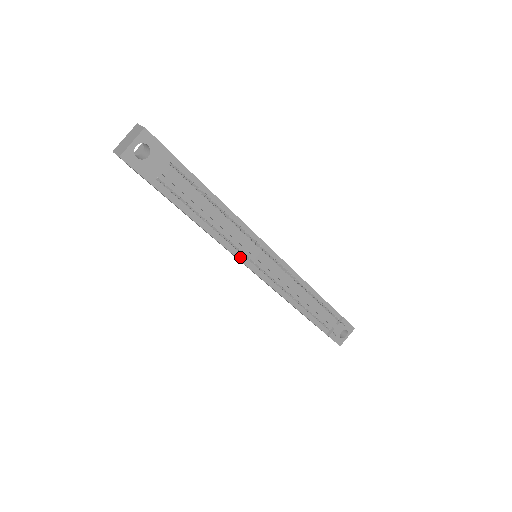
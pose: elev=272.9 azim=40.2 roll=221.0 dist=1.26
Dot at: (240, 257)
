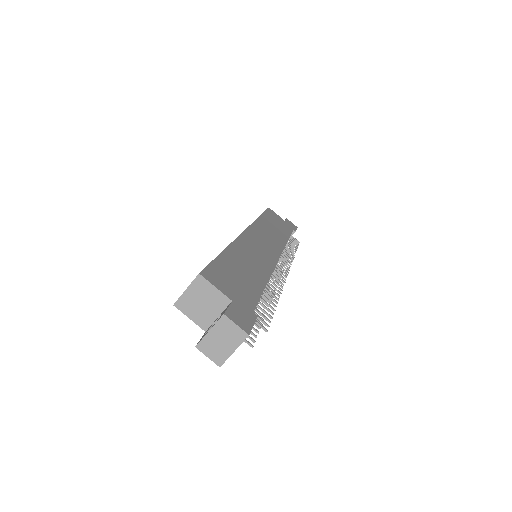
Dot at: occluded
